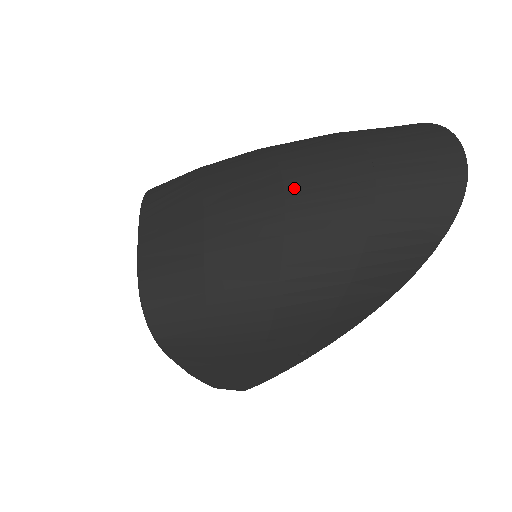
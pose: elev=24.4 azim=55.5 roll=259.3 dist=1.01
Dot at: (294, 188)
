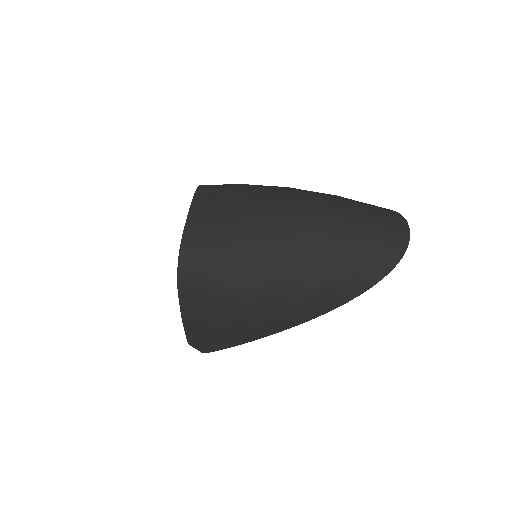
Dot at: (305, 217)
